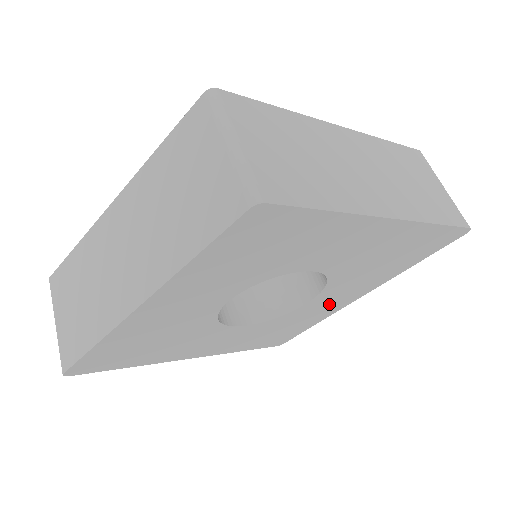
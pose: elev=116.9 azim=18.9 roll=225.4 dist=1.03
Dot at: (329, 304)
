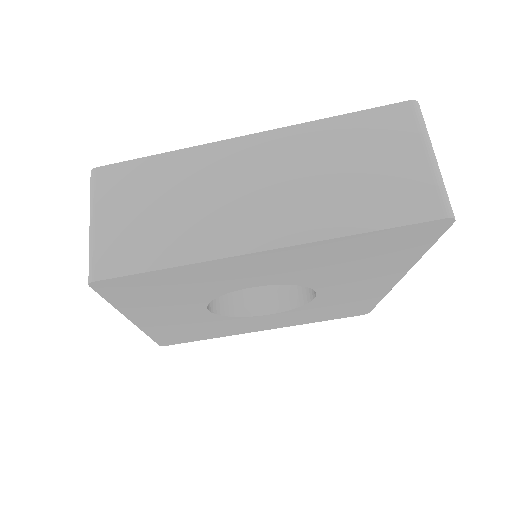
Dot at: (357, 291)
